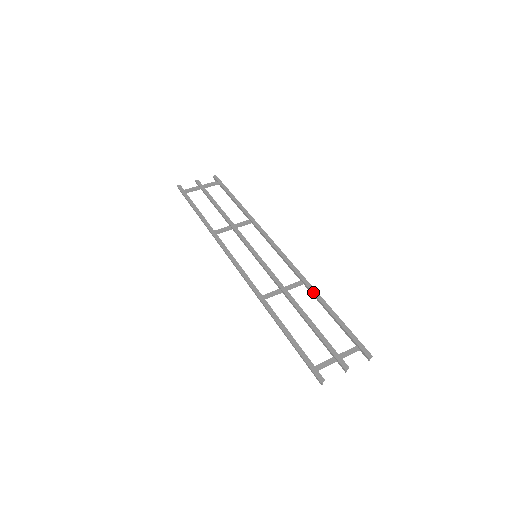
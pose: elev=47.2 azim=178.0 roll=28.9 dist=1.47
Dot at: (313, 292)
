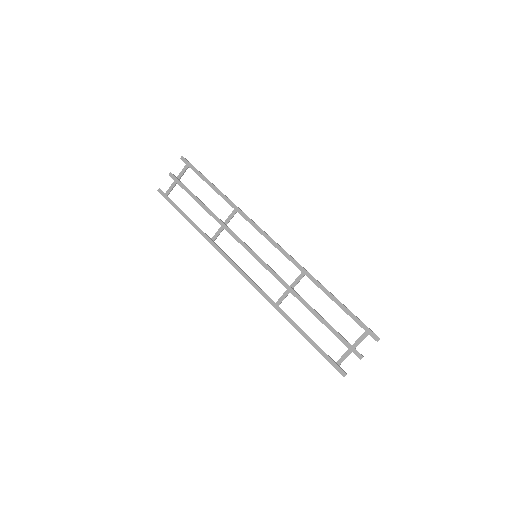
Dot at: (315, 284)
